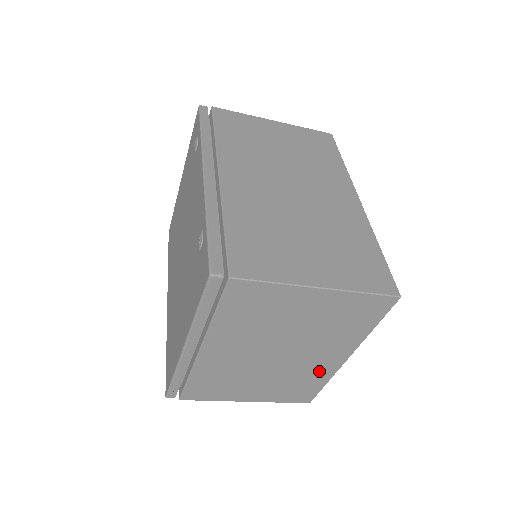
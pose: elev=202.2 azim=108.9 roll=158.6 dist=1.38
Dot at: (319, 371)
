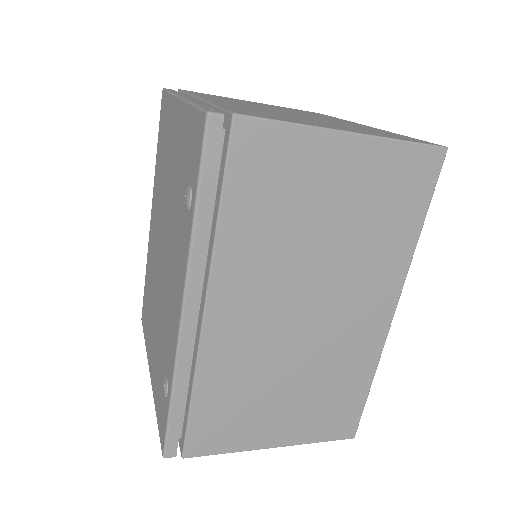
Dot at: occluded
